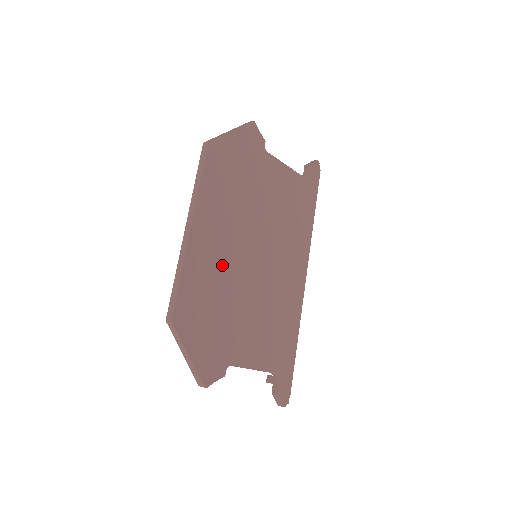
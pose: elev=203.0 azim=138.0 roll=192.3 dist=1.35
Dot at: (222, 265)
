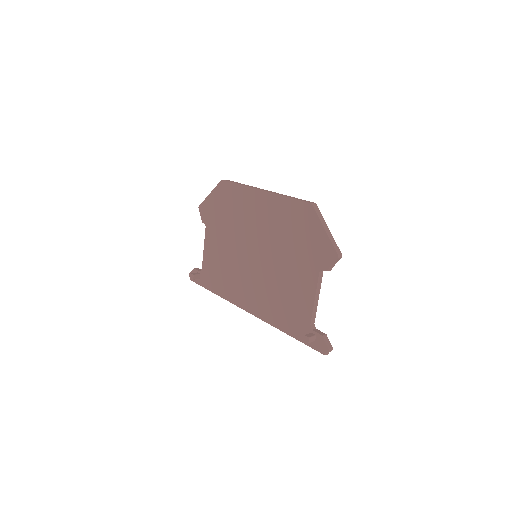
Dot at: occluded
